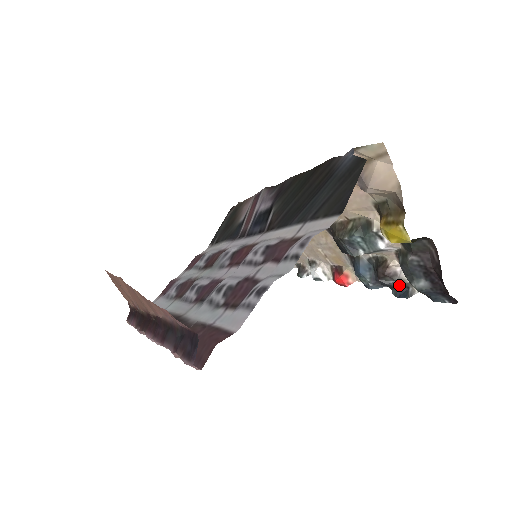
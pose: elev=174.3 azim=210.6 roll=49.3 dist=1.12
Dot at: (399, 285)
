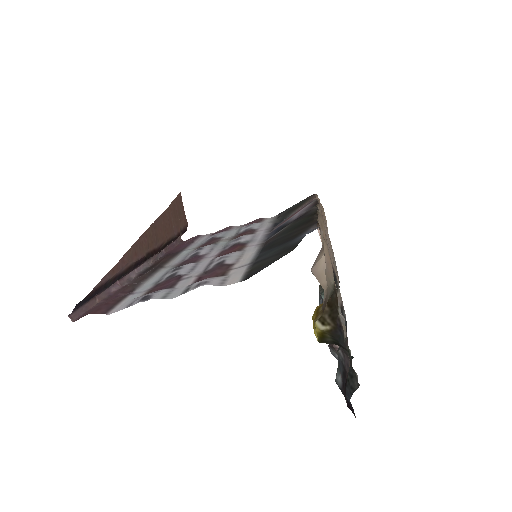
Dot at: occluded
